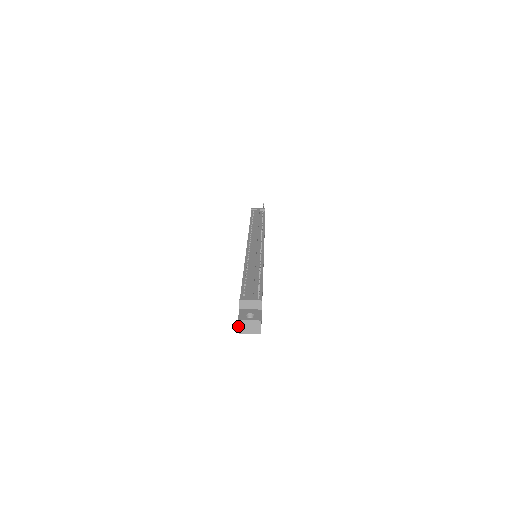
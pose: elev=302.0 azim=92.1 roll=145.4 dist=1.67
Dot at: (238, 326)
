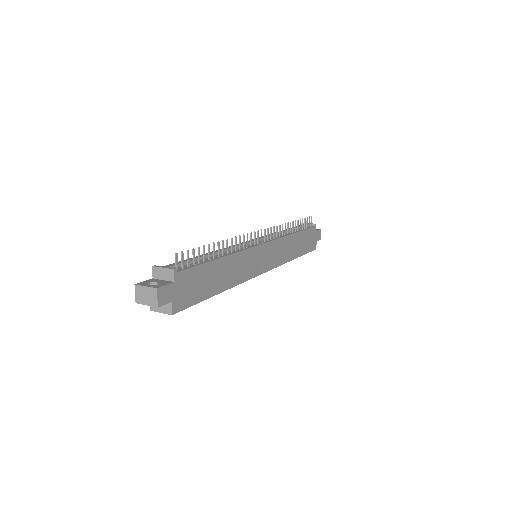
Dot at: (135, 293)
